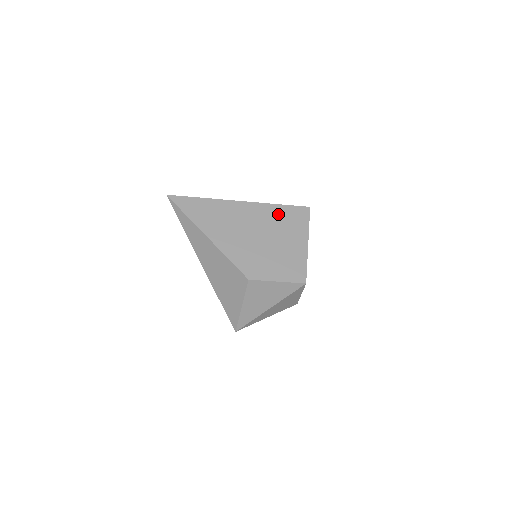
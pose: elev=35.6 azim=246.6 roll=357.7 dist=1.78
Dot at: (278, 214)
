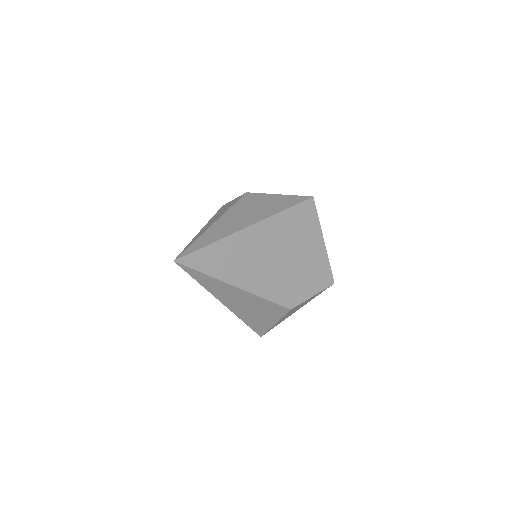
Dot at: (290, 222)
